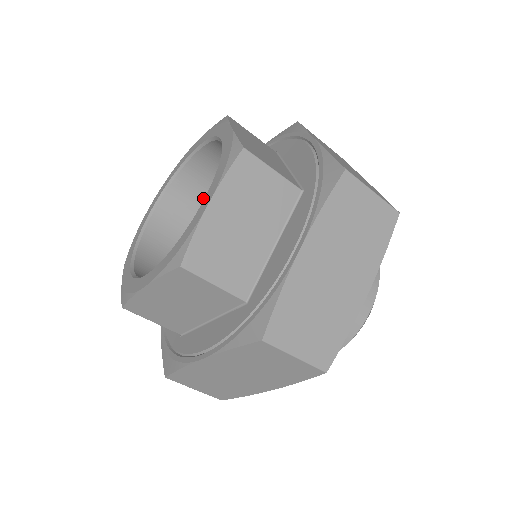
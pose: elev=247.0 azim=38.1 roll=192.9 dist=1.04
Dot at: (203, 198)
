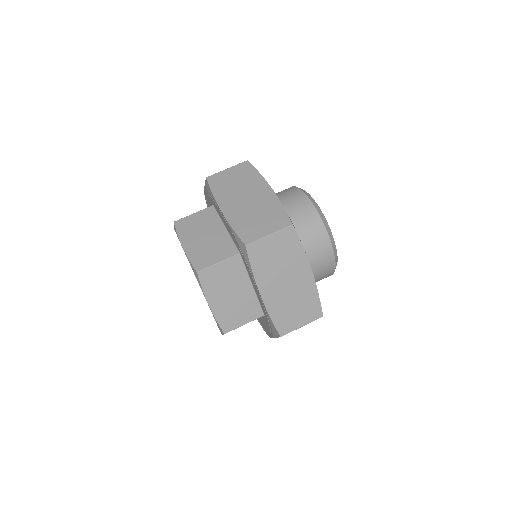
Dot at: occluded
